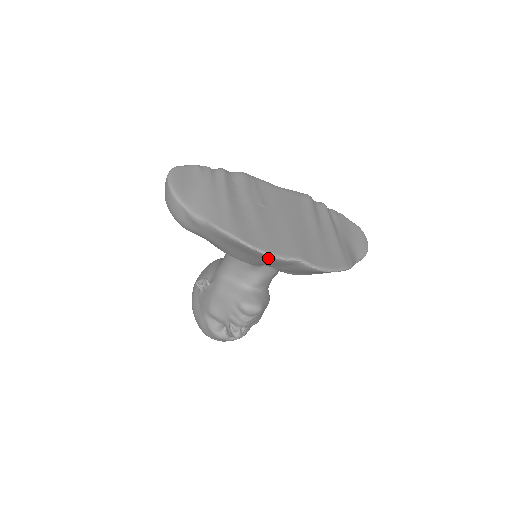
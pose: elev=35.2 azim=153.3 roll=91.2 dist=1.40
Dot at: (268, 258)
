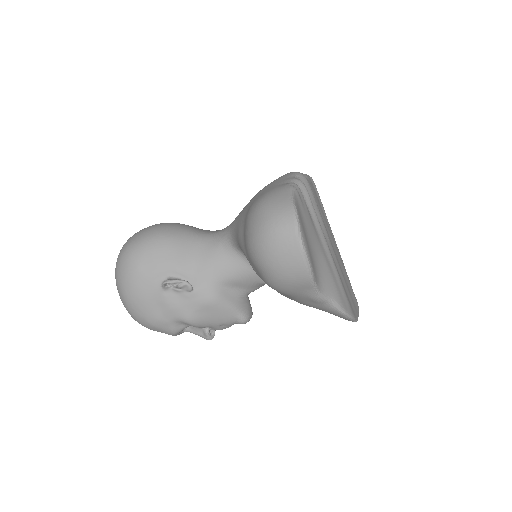
Dot at: occluded
